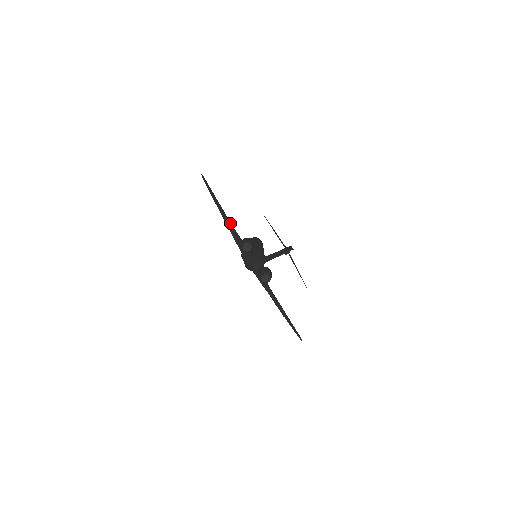
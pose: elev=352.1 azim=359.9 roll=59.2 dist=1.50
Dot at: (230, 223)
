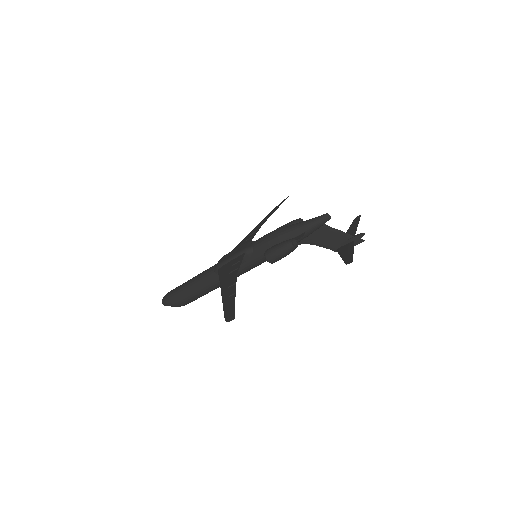
Dot at: occluded
